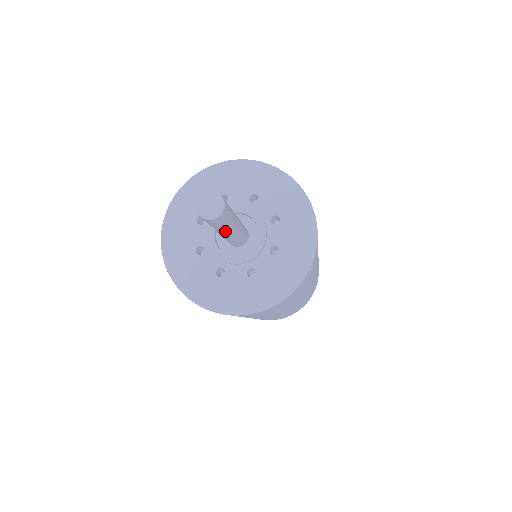
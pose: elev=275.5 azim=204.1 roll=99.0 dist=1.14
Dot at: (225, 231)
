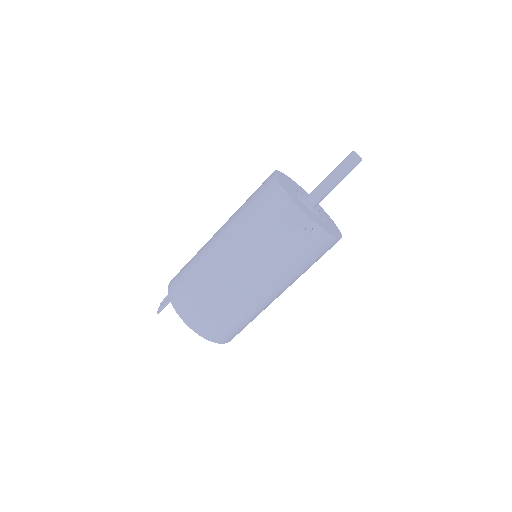
Dot at: (342, 179)
